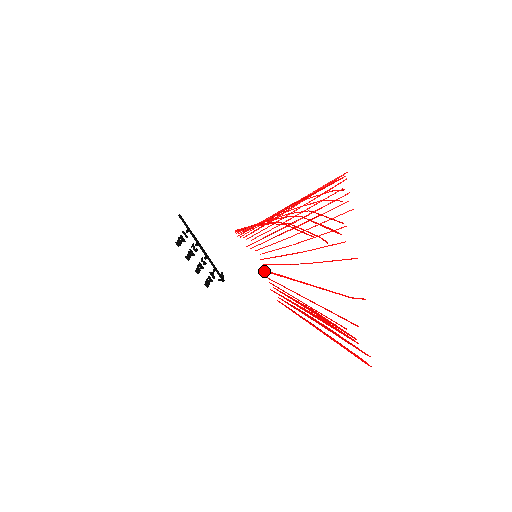
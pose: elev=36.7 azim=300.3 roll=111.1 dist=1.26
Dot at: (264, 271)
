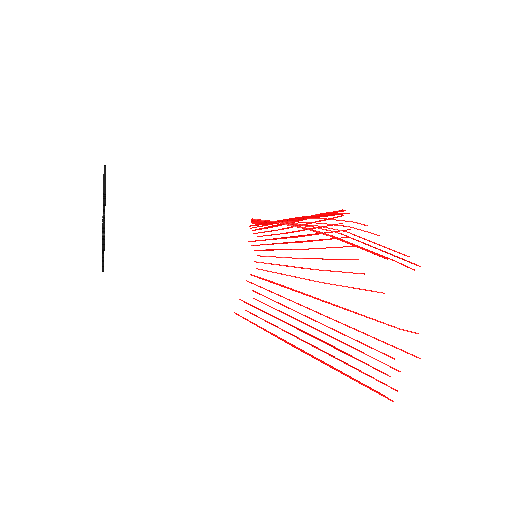
Dot at: (254, 276)
